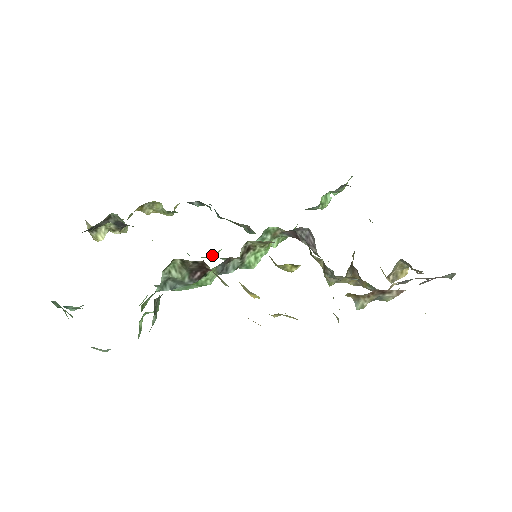
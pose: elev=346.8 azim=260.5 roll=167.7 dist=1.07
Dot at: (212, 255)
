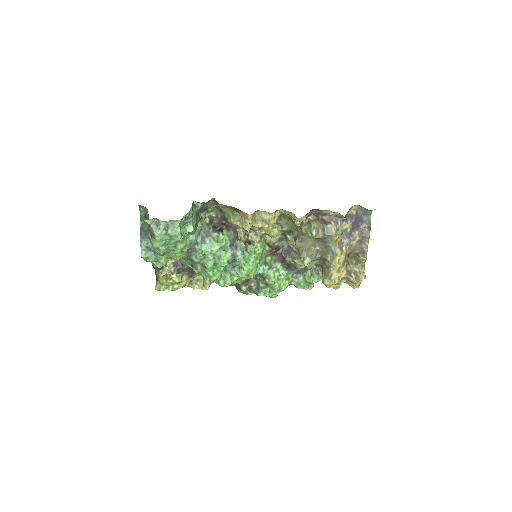
Dot at: (231, 278)
